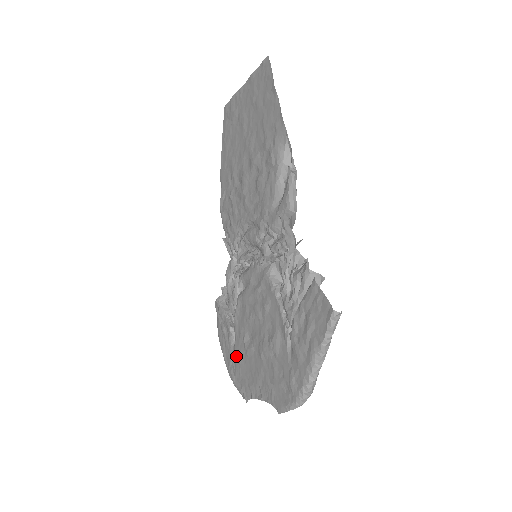
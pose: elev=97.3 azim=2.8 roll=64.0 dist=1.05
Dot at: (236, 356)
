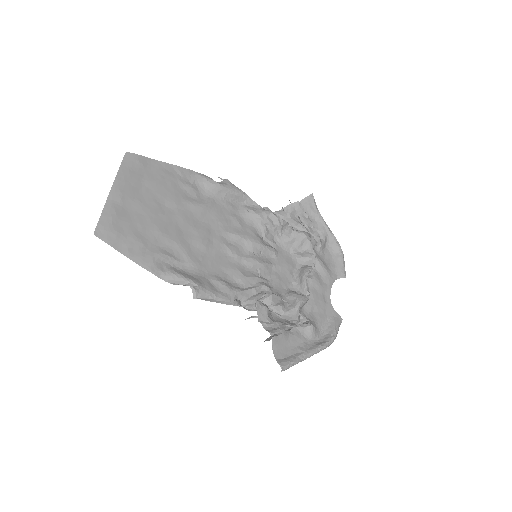
Dot at: (320, 253)
